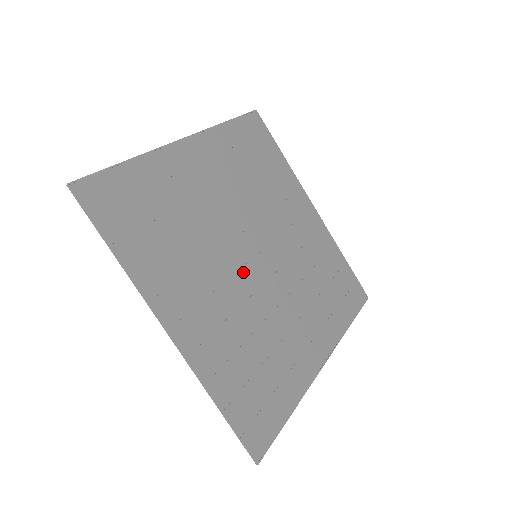
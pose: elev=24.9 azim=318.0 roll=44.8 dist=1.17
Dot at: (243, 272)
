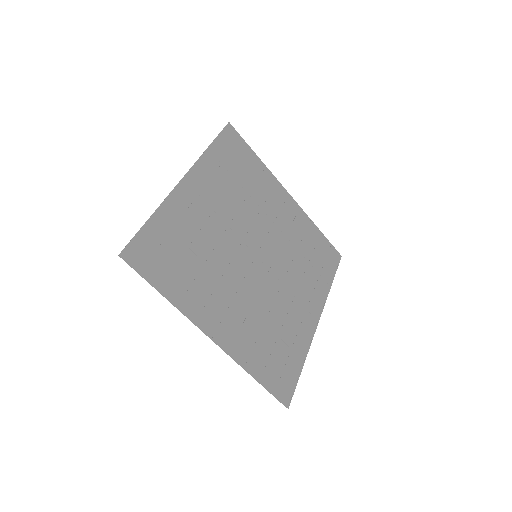
Dot at: (250, 273)
